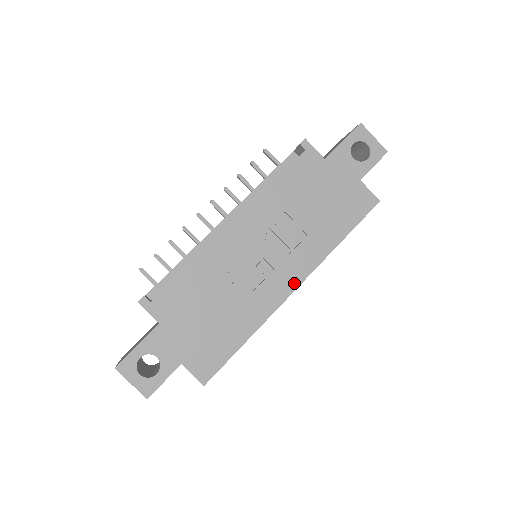
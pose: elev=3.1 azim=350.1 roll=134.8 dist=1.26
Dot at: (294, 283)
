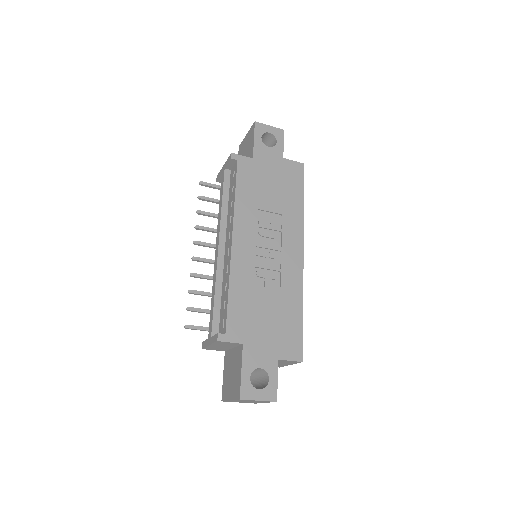
Dot at: (299, 251)
